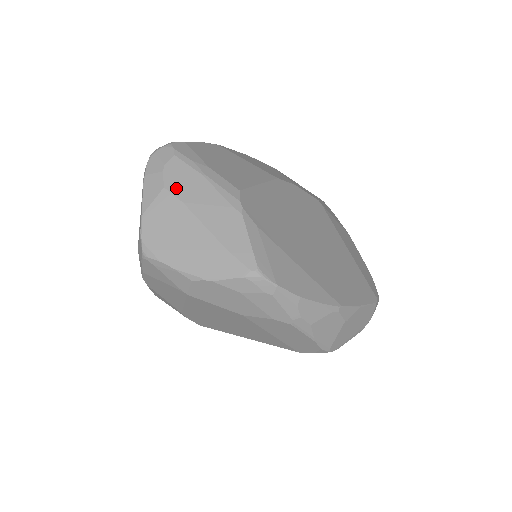
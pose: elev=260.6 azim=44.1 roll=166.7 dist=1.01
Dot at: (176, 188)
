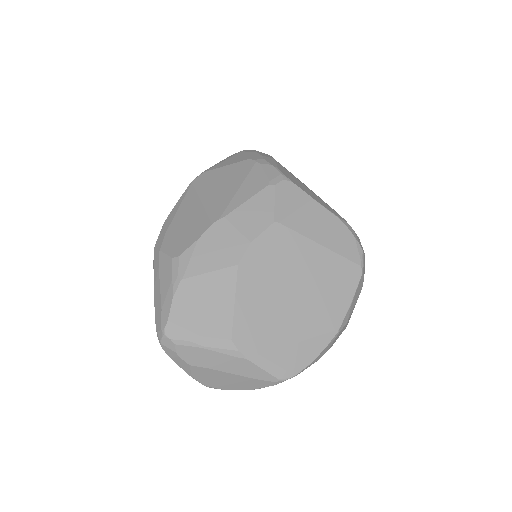
Dot at: (196, 363)
